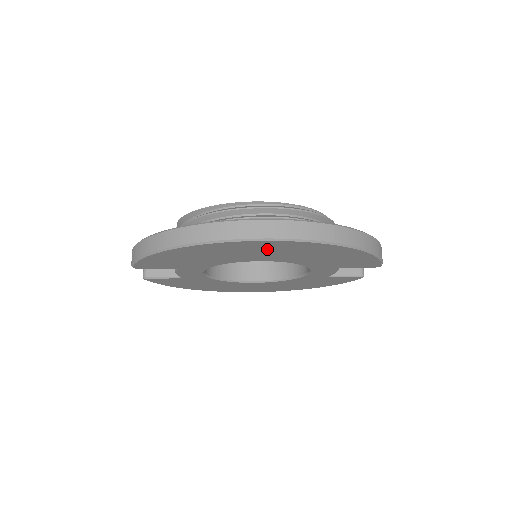
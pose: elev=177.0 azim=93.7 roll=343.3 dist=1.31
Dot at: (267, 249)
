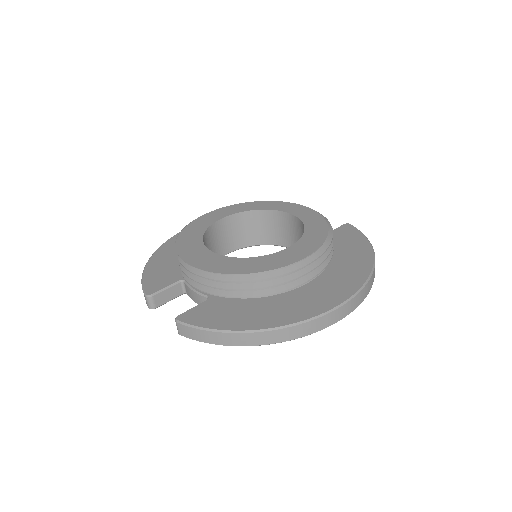
Dot at: occluded
